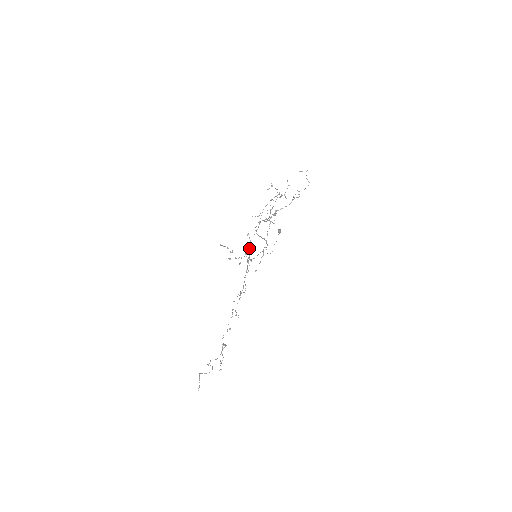
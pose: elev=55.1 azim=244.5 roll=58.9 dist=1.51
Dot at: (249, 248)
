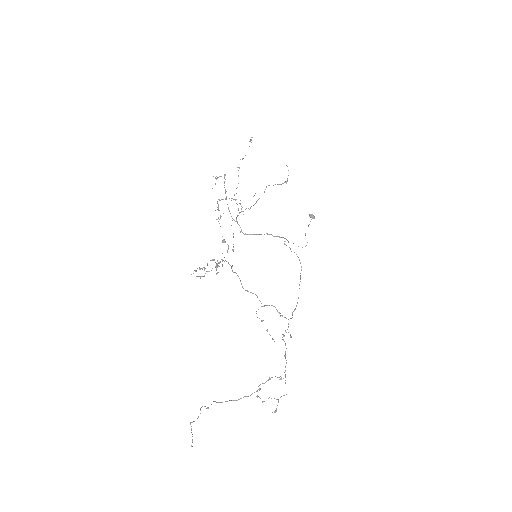
Dot at: occluded
